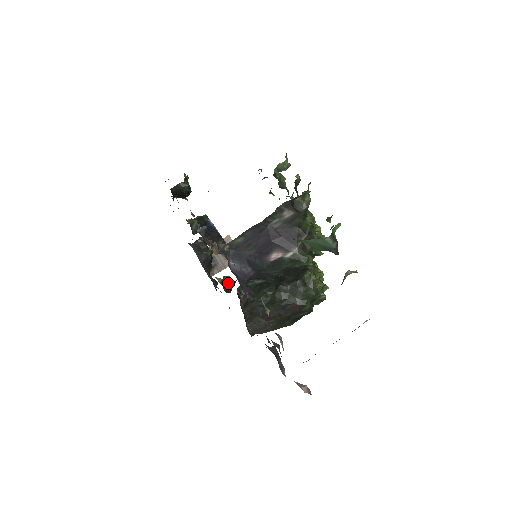
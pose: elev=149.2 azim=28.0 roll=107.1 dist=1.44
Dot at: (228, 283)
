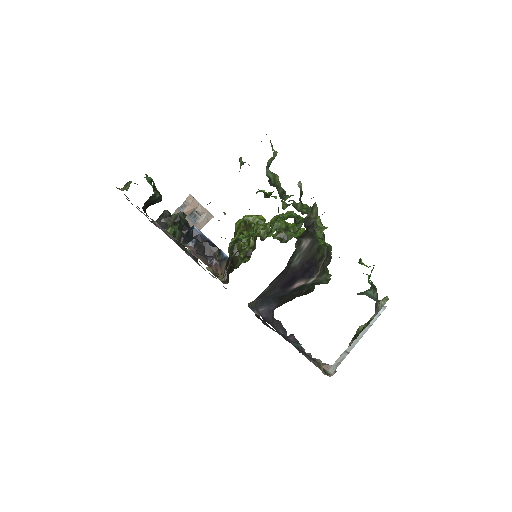
Dot at: occluded
